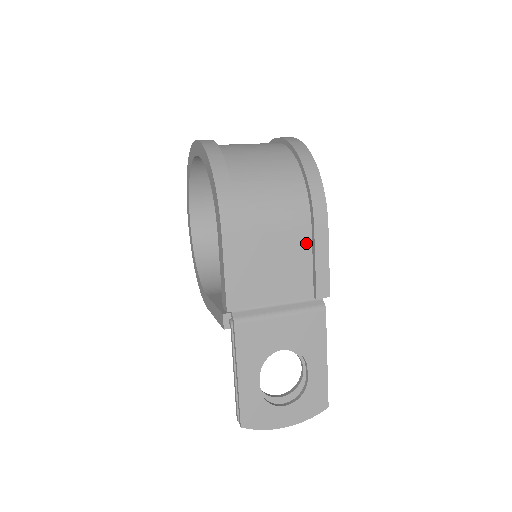
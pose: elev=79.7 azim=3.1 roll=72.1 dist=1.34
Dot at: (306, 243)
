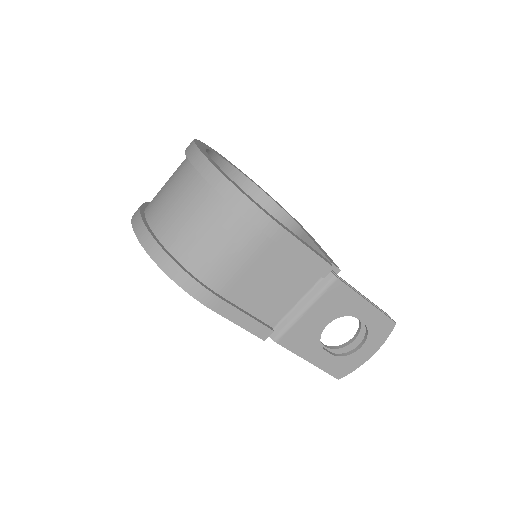
Dot at: (280, 252)
